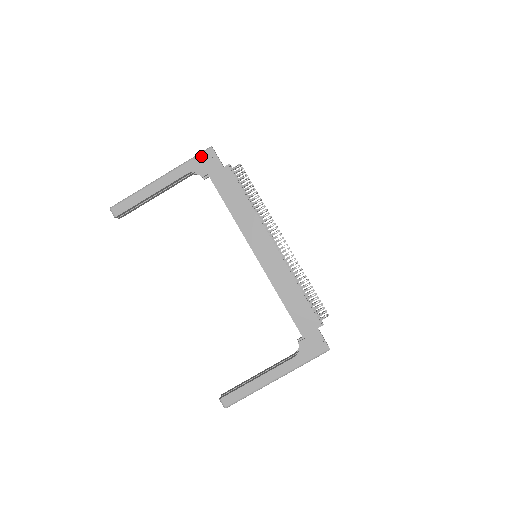
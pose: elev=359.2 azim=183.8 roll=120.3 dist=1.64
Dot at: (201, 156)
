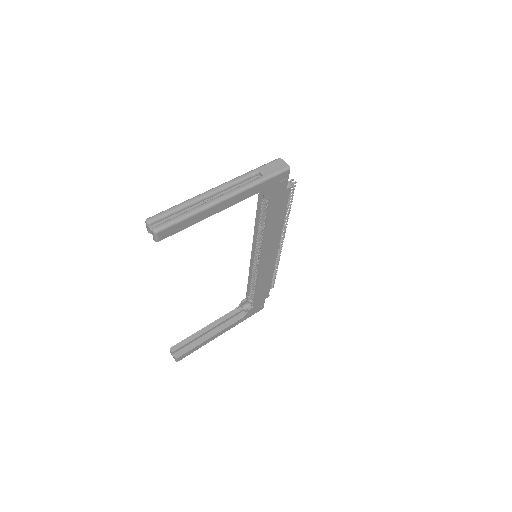
Dot at: (277, 177)
